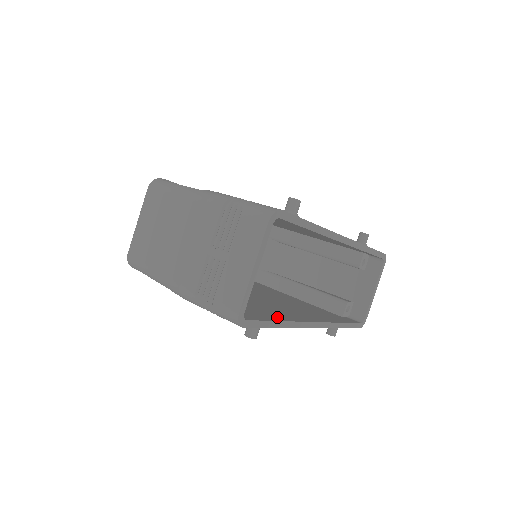
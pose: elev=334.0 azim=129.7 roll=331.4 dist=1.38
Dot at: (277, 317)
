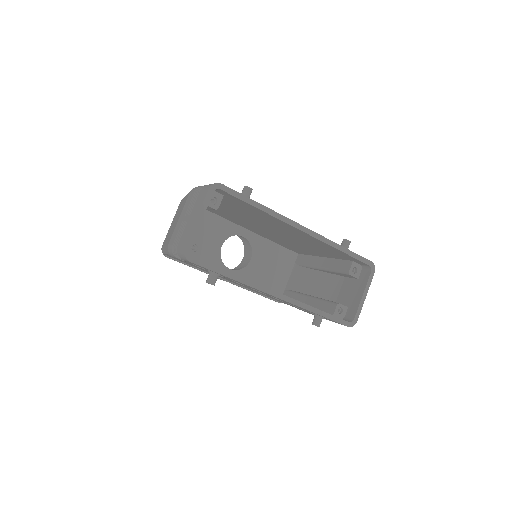
Dot at: occluded
